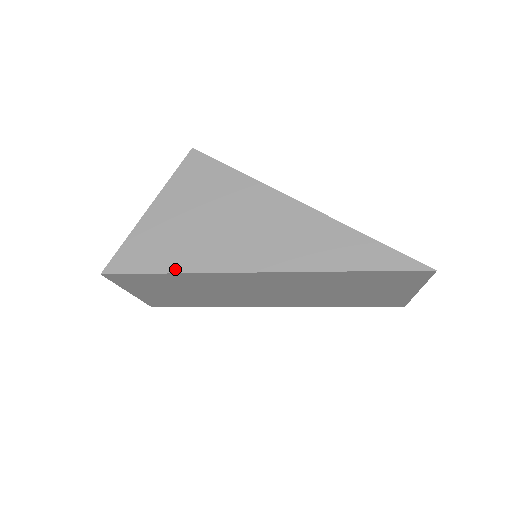
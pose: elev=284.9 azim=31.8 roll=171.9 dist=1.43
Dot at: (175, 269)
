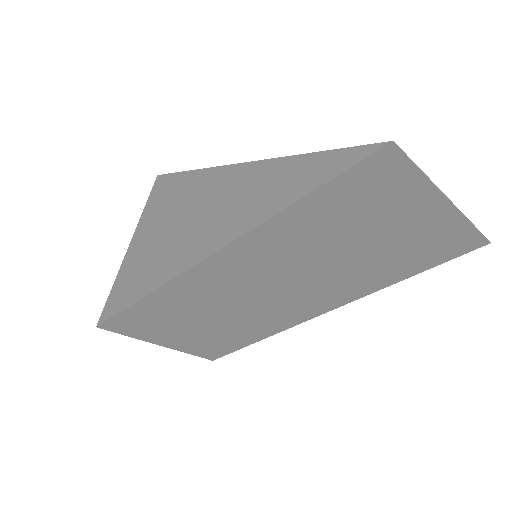
Dot at: (141, 294)
